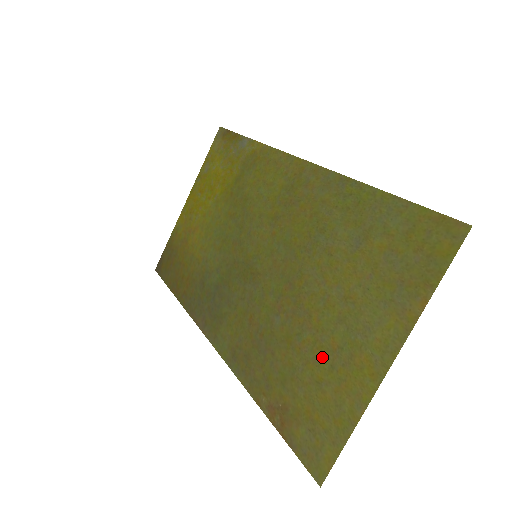
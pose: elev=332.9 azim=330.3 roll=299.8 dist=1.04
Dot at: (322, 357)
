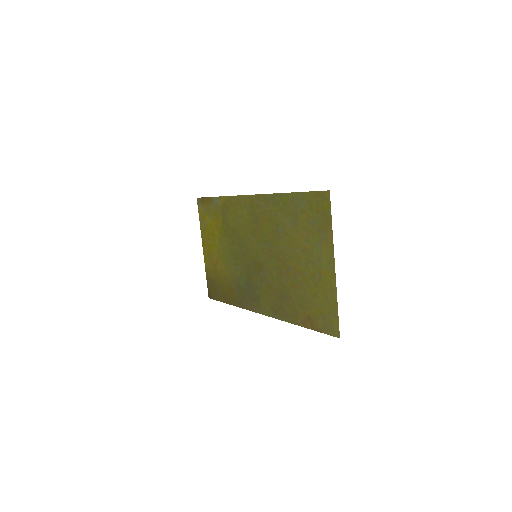
Dot at: (310, 283)
